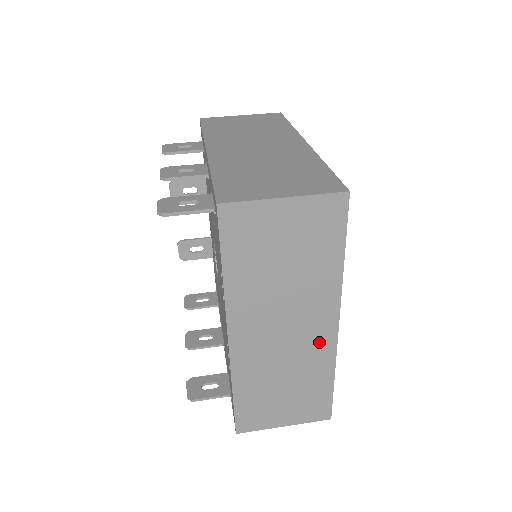
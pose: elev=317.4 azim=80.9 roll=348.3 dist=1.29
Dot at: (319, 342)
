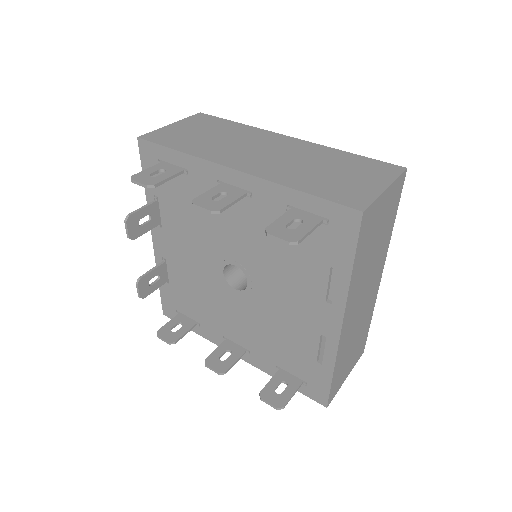
Dot at: (373, 295)
